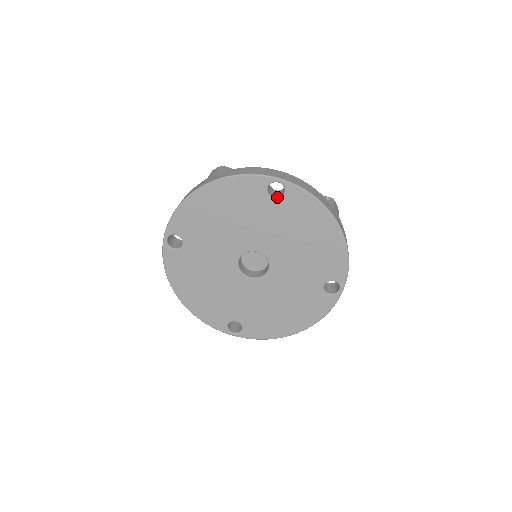
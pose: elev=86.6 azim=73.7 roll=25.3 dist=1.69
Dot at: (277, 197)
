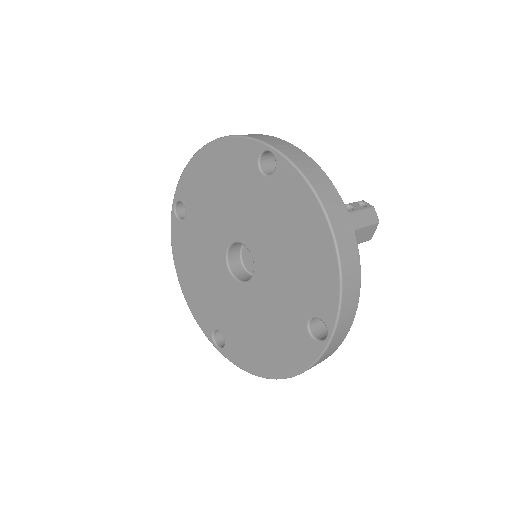
Dot at: (269, 174)
